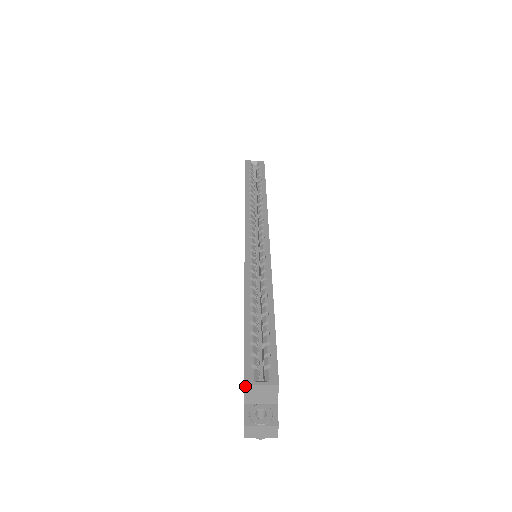
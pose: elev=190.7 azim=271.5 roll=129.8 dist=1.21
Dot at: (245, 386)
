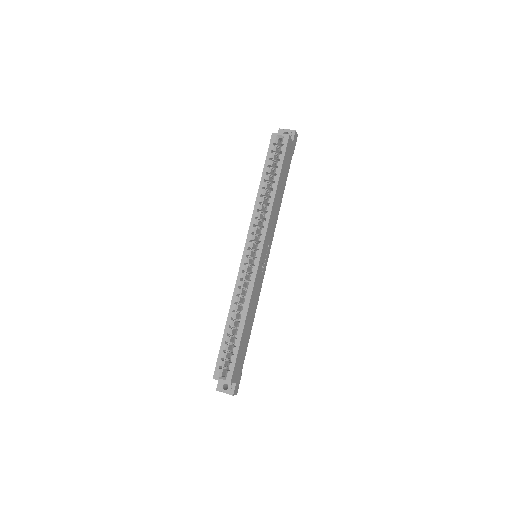
Dot at: occluded
